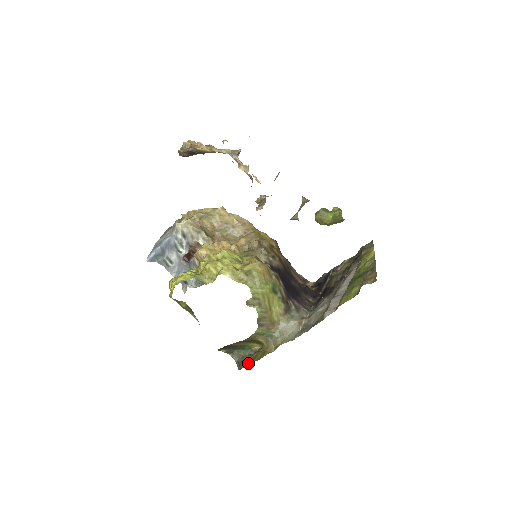
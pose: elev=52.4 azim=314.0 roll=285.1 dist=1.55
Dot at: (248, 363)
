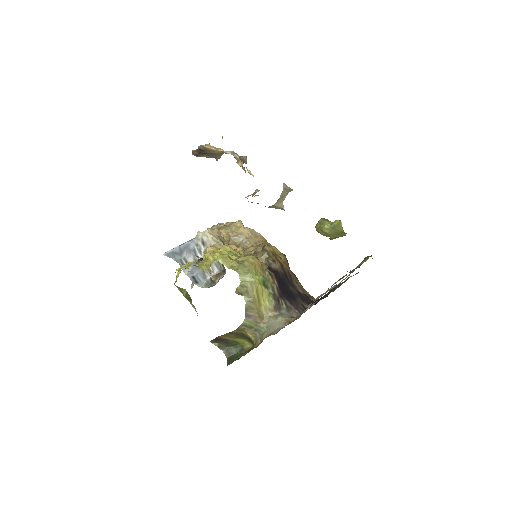
Dot at: (236, 359)
